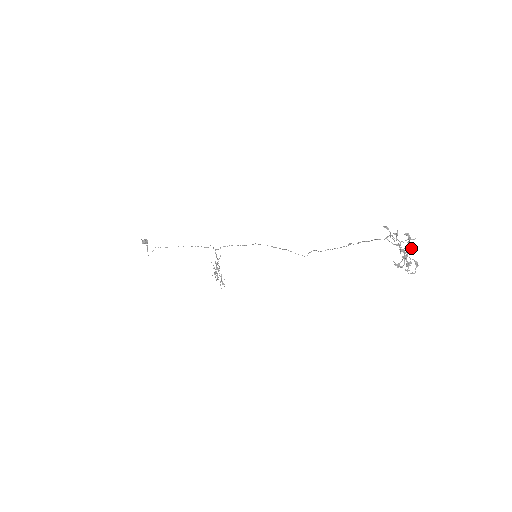
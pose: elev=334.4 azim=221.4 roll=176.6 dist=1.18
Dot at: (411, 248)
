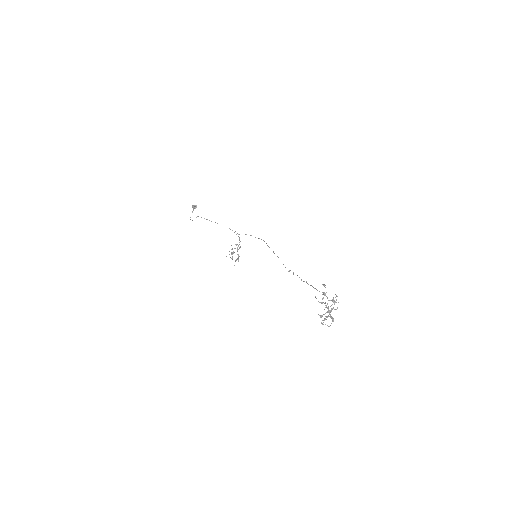
Dot at: occluded
